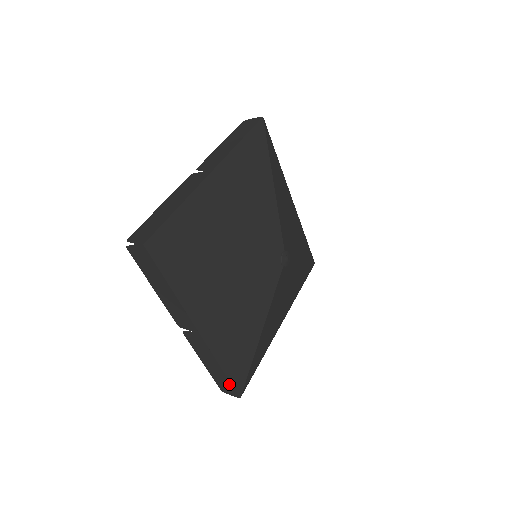
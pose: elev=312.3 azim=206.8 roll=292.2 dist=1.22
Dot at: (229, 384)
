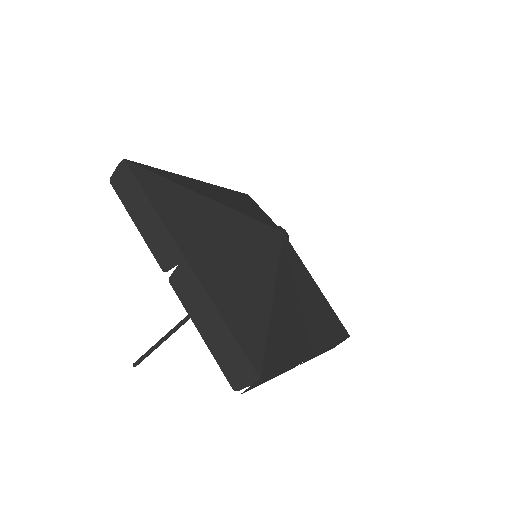
Dot at: (341, 341)
